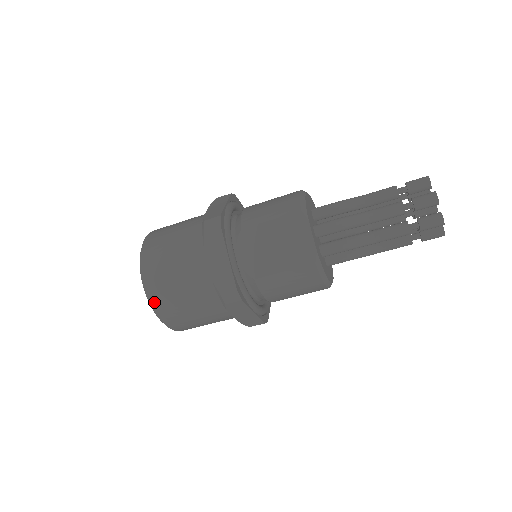
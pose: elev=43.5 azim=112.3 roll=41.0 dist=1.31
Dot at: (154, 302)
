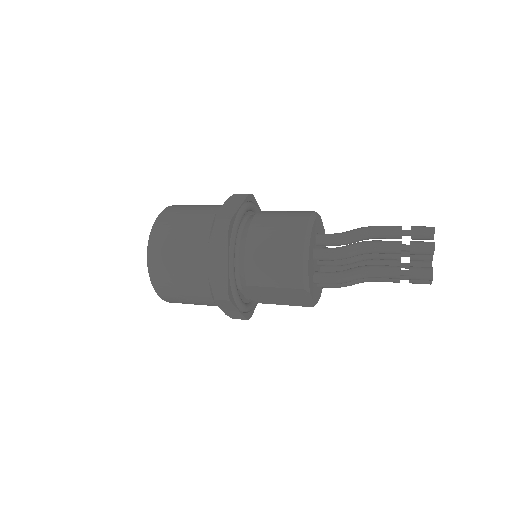
Dot at: occluded
